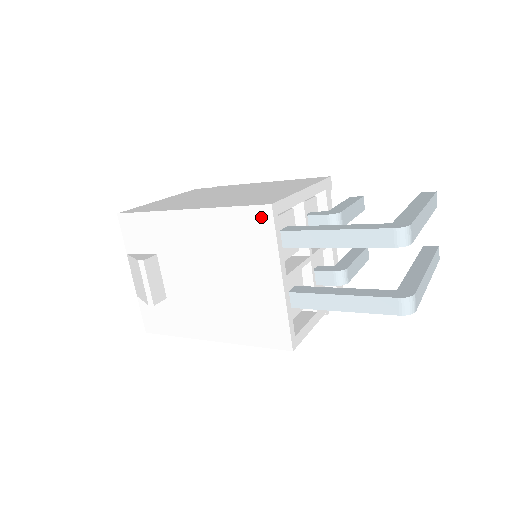
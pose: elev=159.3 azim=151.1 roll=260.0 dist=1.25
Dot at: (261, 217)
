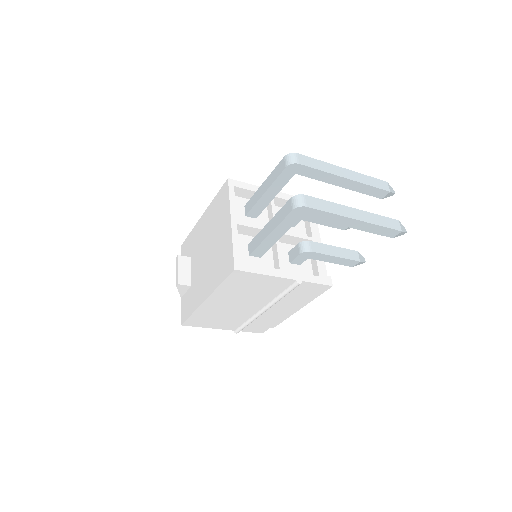
Dot at: (225, 190)
